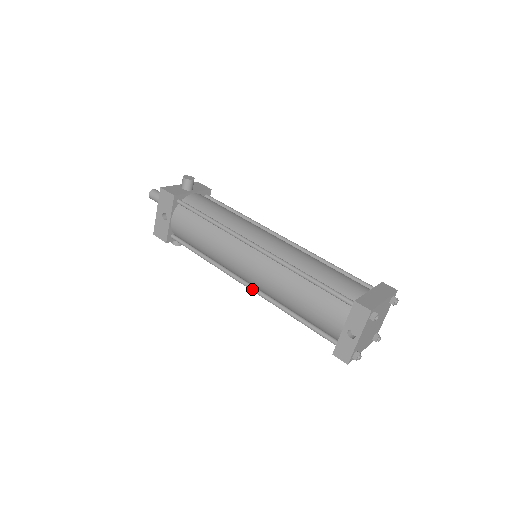
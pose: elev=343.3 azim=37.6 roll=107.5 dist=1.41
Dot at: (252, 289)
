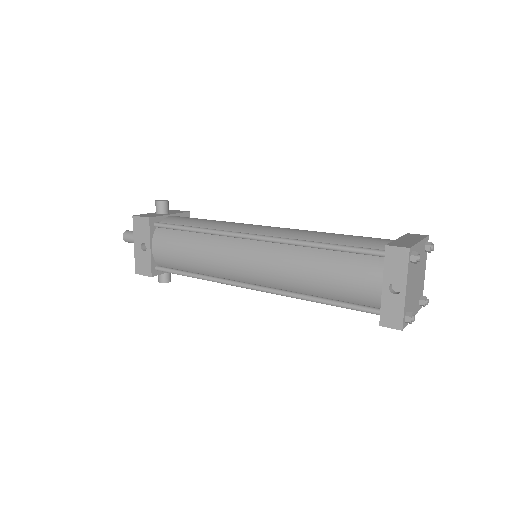
Dot at: (261, 289)
